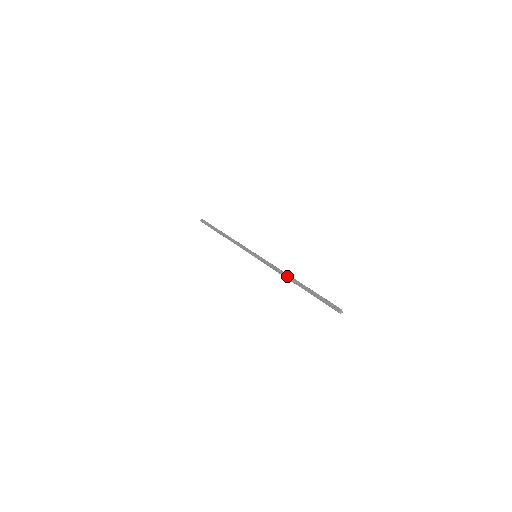
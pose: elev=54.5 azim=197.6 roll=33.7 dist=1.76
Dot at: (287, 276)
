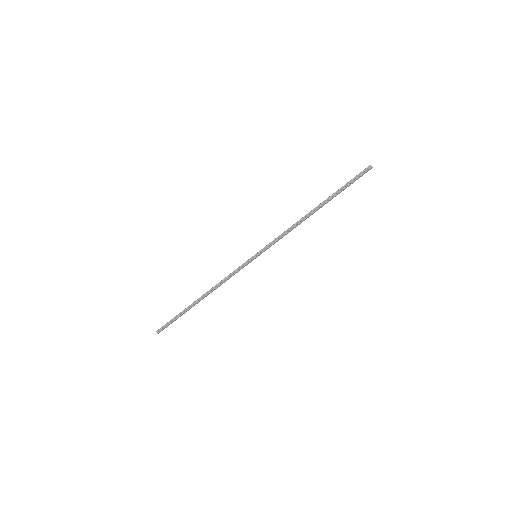
Dot at: (303, 217)
